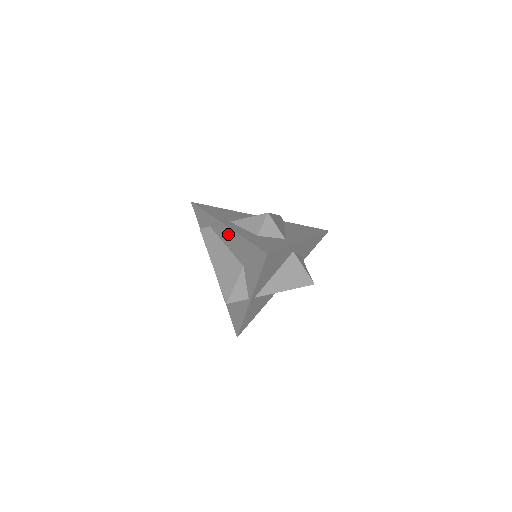
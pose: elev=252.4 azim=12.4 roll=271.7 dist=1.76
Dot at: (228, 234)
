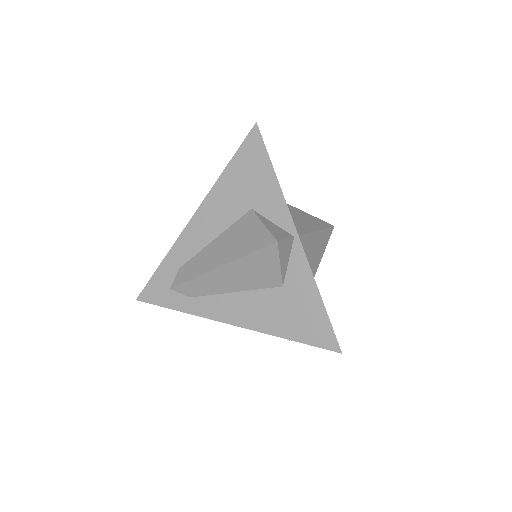
Dot at: (205, 216)
